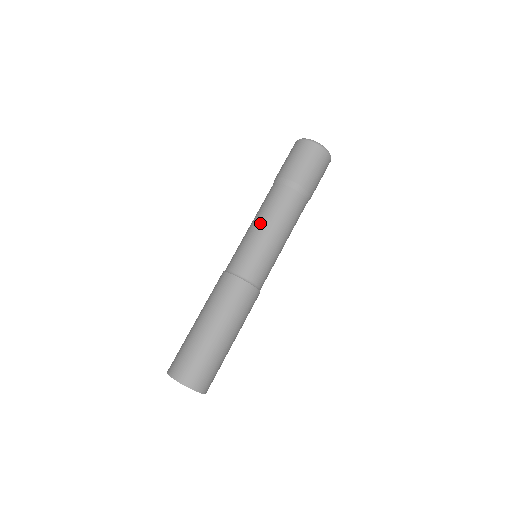
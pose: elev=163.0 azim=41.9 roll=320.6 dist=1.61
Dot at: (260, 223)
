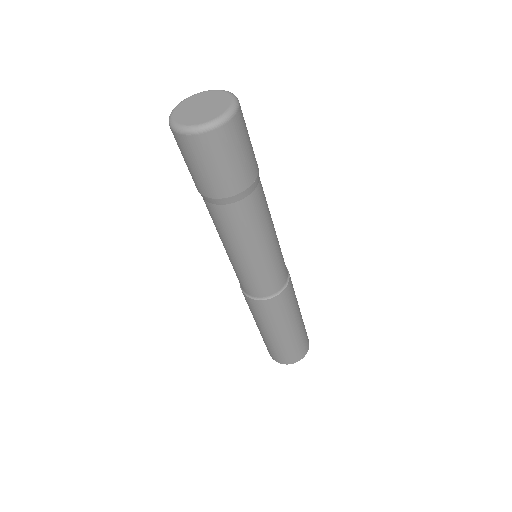
Dot at: (227, 249)
